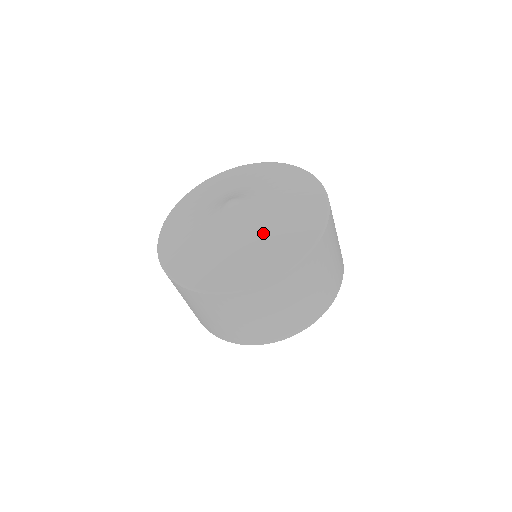
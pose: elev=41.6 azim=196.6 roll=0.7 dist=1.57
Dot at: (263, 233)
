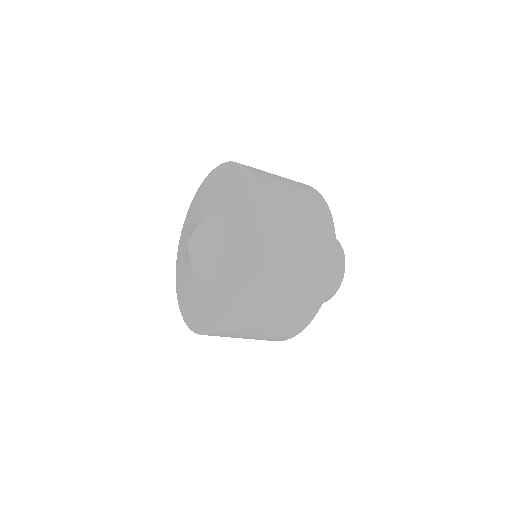
Dot at: (209, 277)
